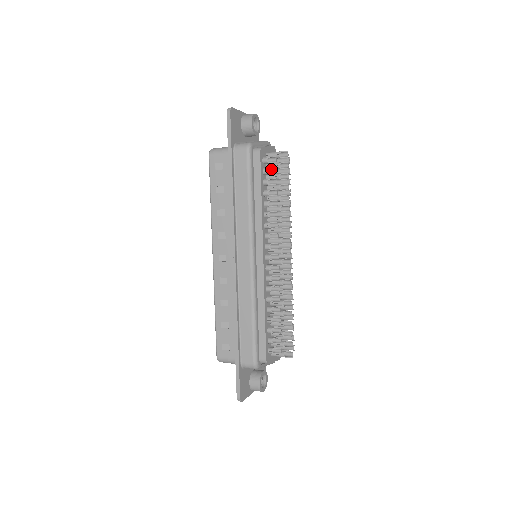
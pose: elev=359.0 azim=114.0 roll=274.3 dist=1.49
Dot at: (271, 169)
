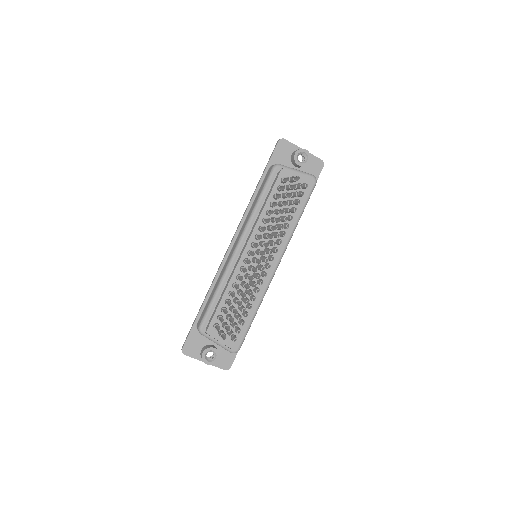
Dot at: (284, 187)
